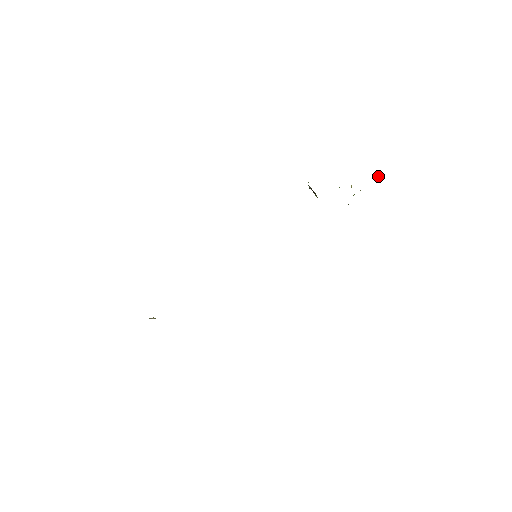
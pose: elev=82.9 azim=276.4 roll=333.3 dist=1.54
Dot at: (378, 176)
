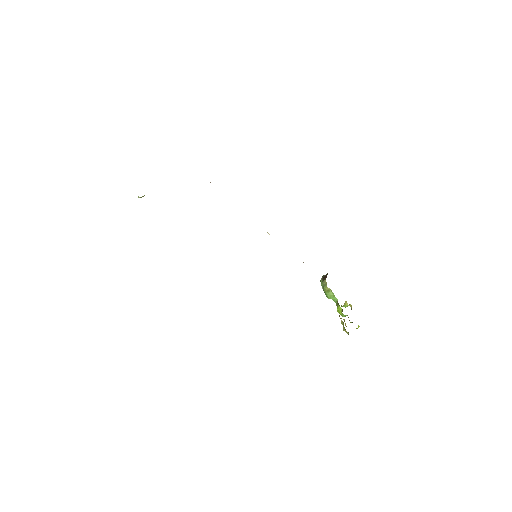
Dot at: (357, 328)
